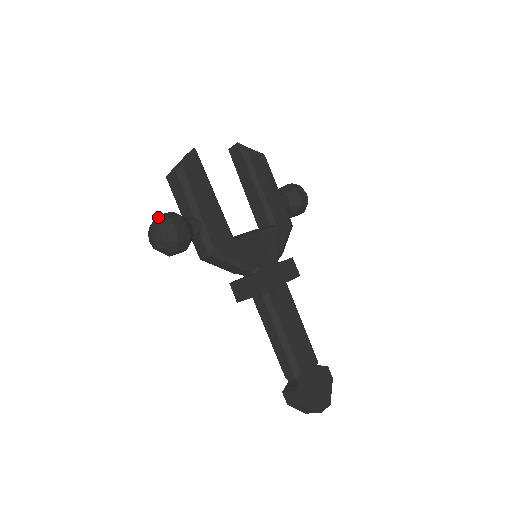
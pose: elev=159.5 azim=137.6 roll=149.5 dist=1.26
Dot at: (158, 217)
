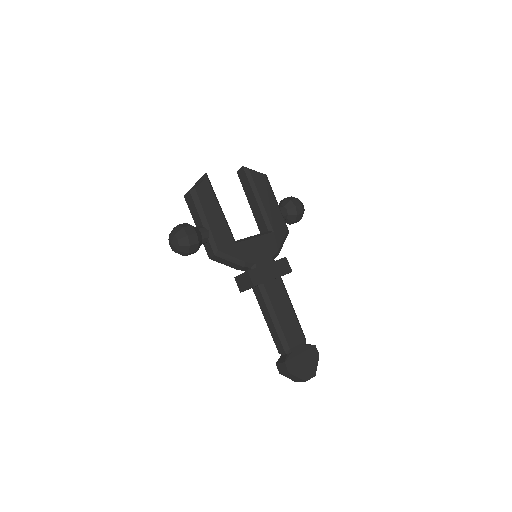
Dot at: (175, 227)
